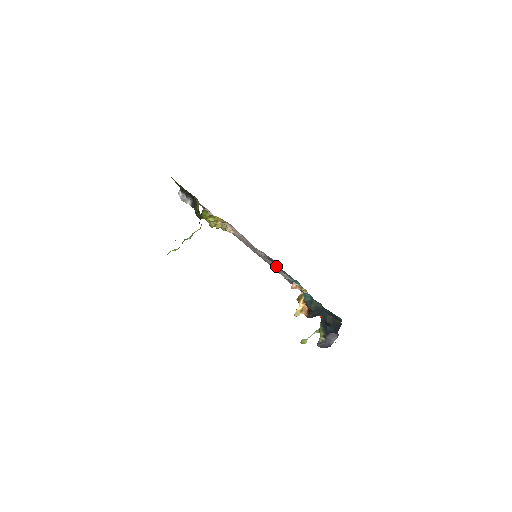
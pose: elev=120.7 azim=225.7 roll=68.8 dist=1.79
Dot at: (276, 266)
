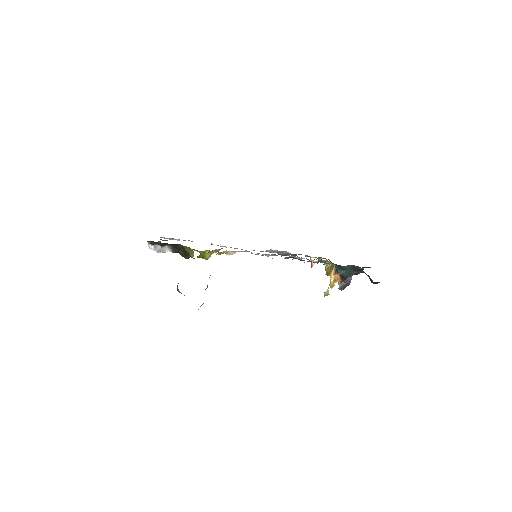
Dot at: occluded
